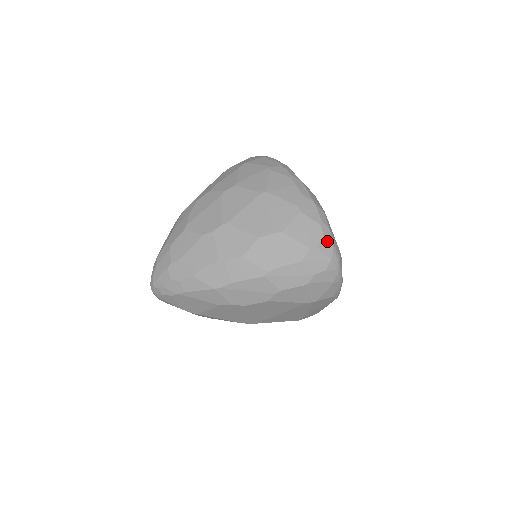
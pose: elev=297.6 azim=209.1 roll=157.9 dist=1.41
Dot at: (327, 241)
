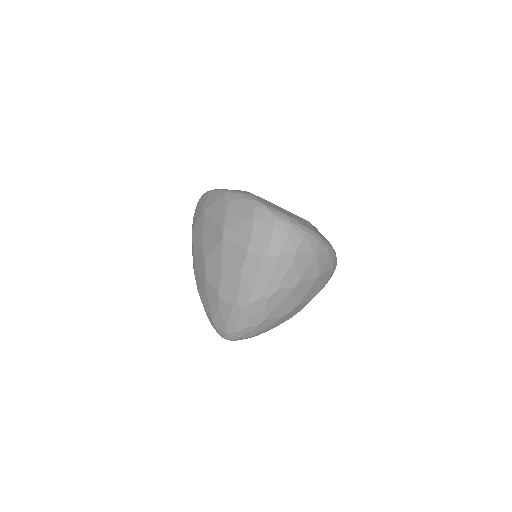
Dot at: occluded
